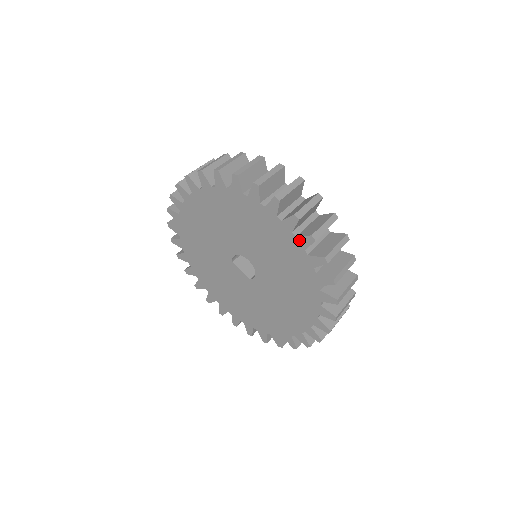
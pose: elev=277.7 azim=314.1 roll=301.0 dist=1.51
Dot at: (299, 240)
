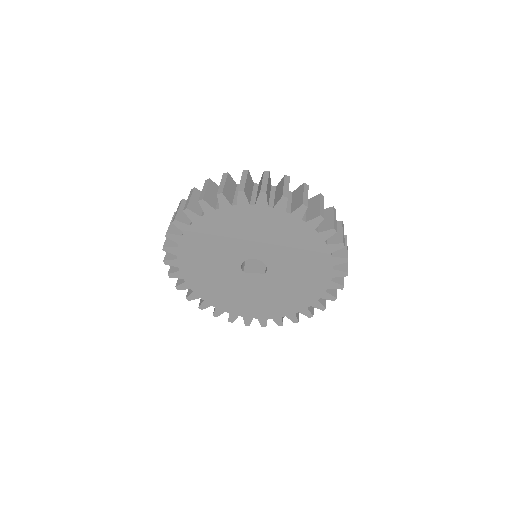
Dot at: (277, 208)
